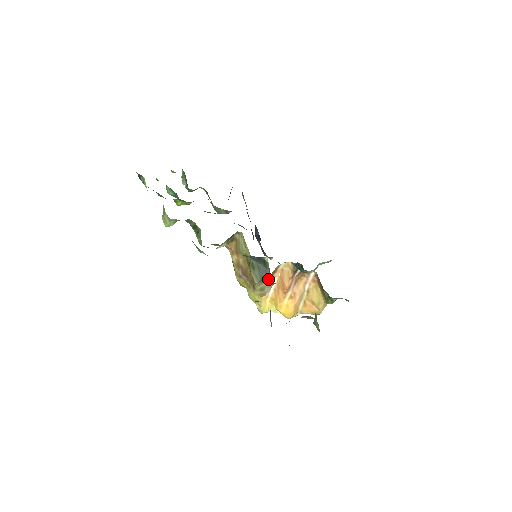
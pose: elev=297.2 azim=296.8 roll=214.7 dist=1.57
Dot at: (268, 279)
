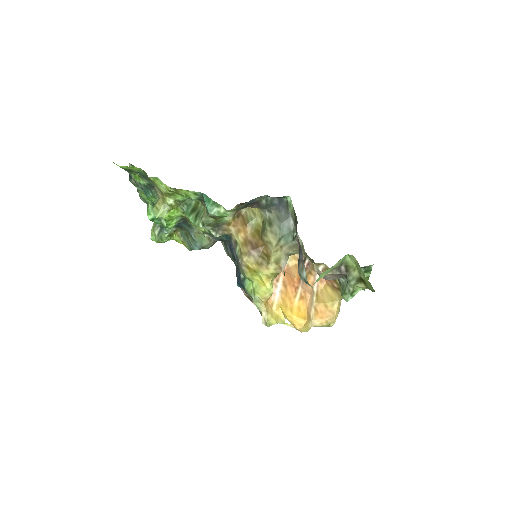
Dot at: (289, 232)
